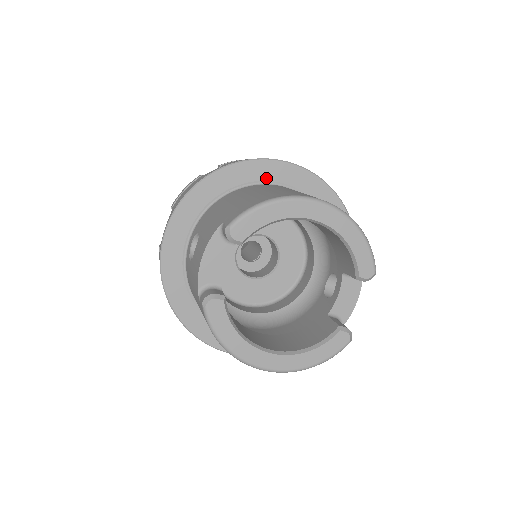
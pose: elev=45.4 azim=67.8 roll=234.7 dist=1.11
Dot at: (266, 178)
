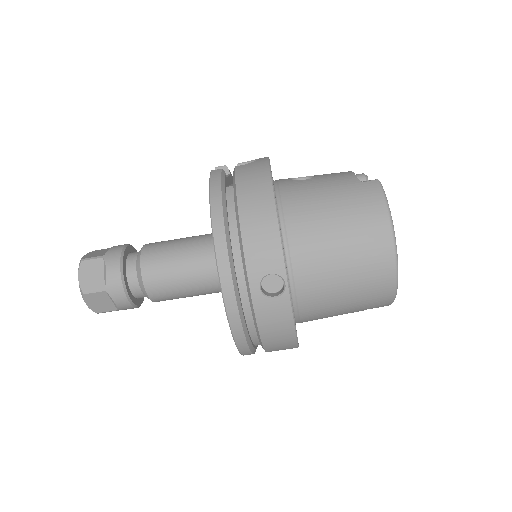
Dot at: occluded
